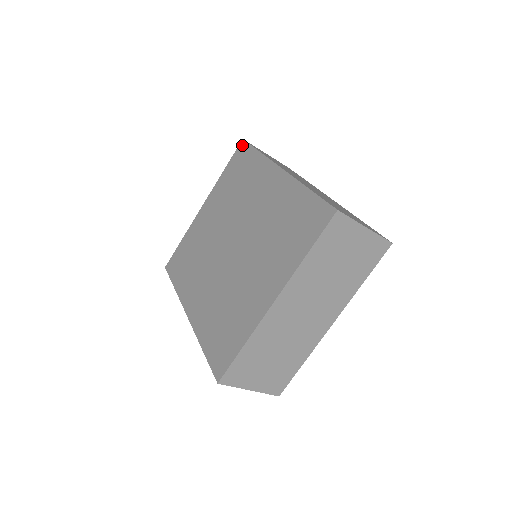
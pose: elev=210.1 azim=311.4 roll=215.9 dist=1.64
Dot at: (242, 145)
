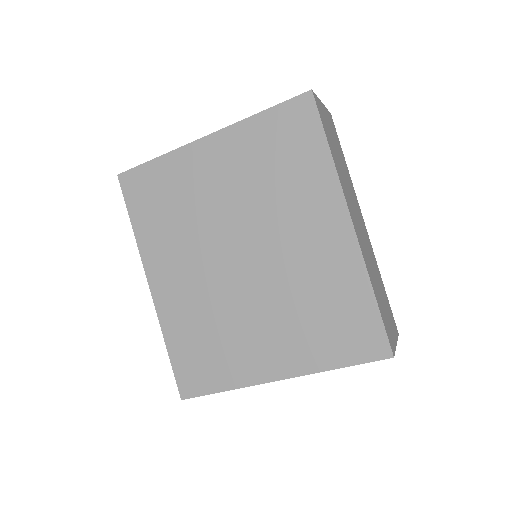
Dot at: (307, 102)
